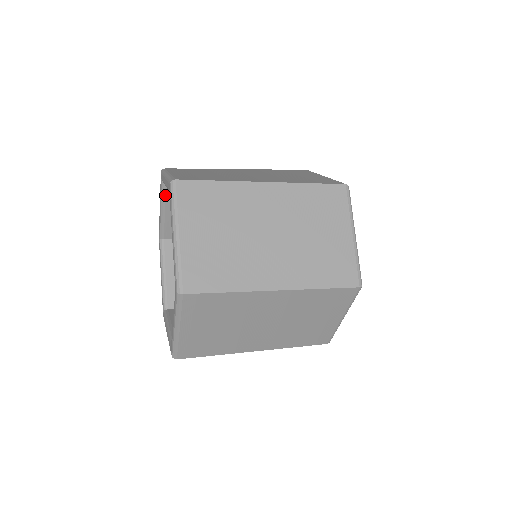
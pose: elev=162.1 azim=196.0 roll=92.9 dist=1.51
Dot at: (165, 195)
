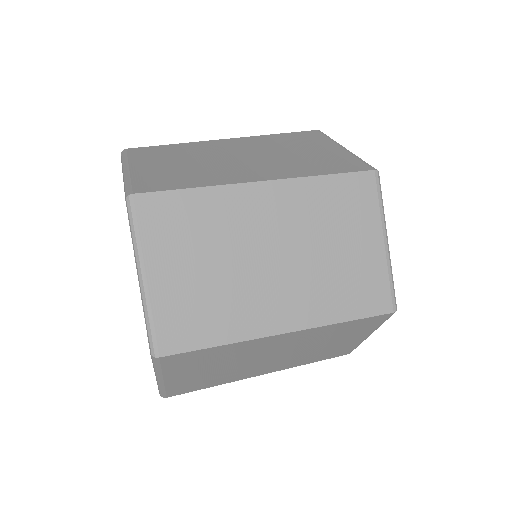
Dot at: occluded
